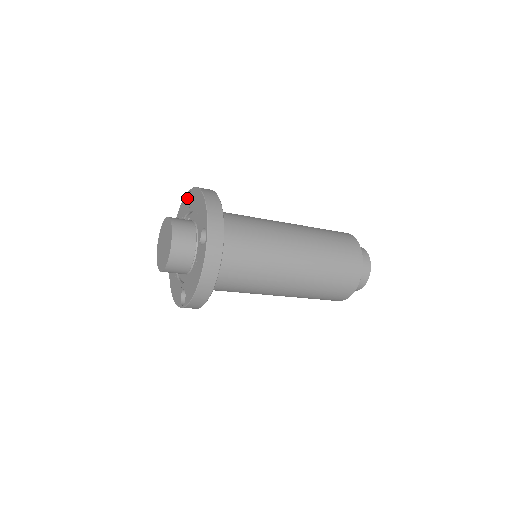
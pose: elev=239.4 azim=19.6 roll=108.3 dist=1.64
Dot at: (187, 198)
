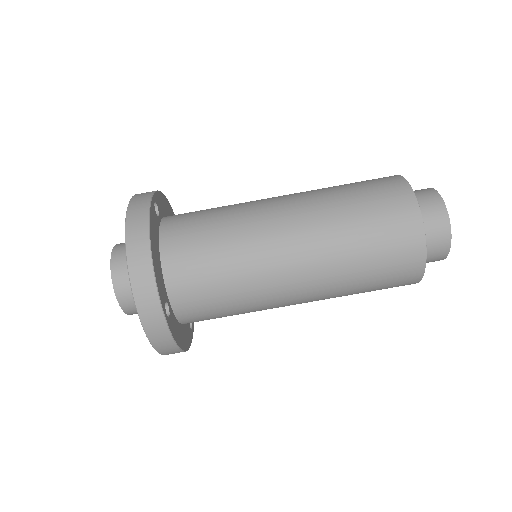
Dot at: occluded
